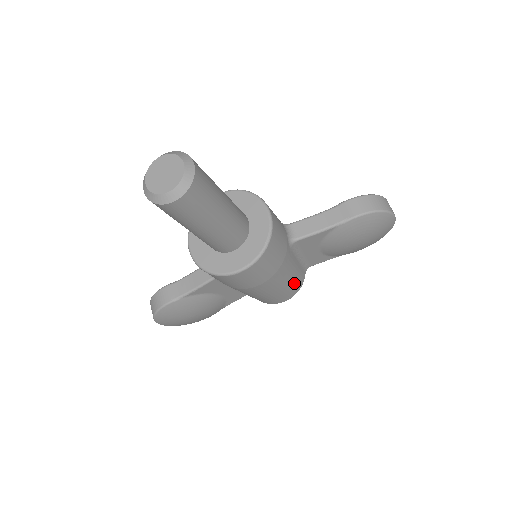
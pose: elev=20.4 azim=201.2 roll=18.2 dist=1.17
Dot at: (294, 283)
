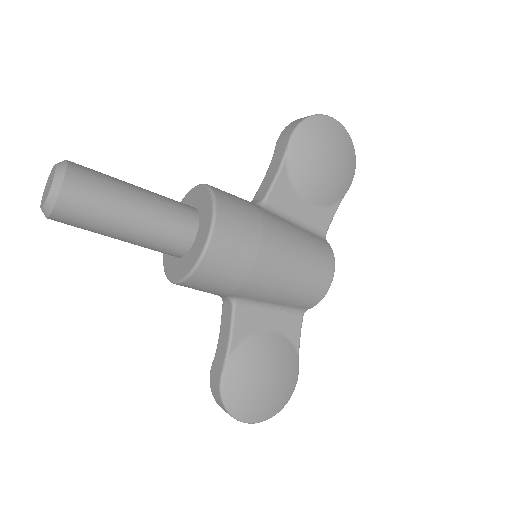
Dot at: (313, 247)
